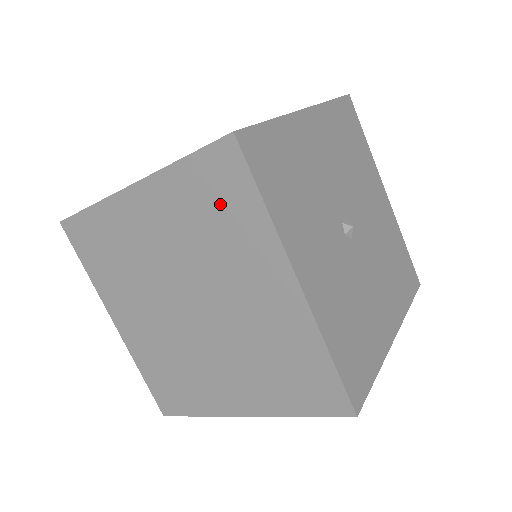
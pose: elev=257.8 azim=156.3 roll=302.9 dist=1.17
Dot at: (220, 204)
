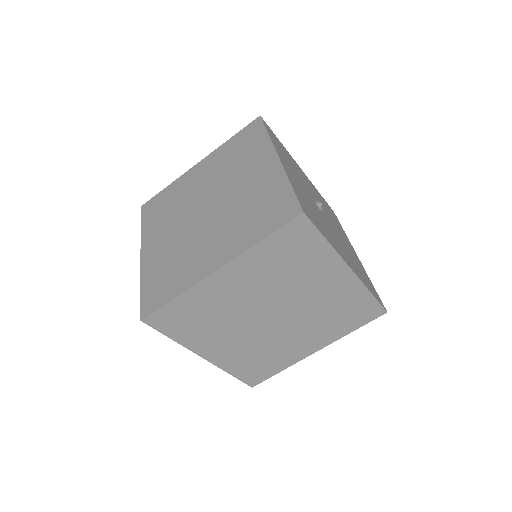
Dot at: (245, 145)
